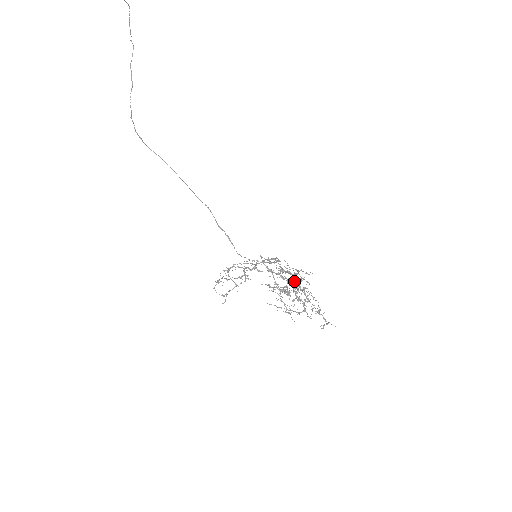
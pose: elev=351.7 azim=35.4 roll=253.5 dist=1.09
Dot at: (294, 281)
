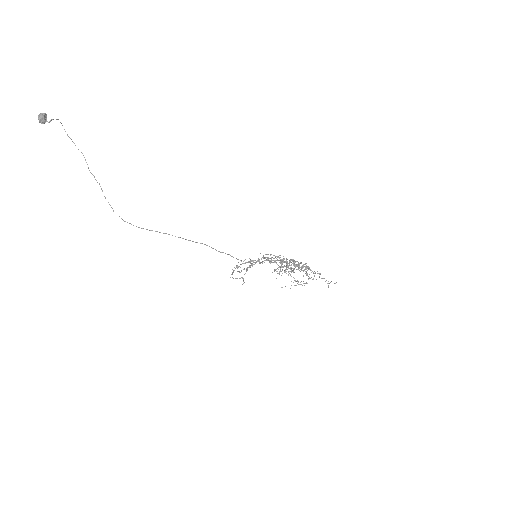
Dot at: (292, 261)
